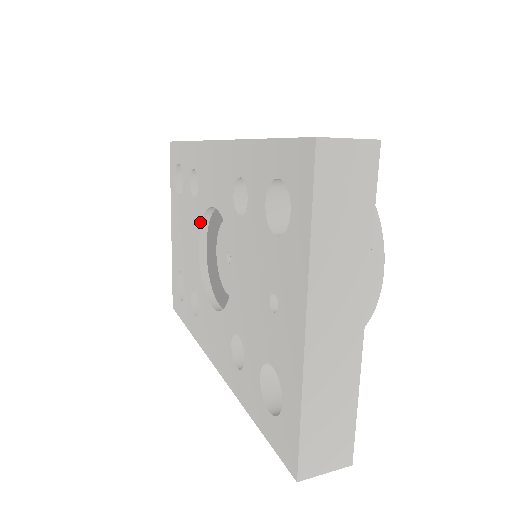
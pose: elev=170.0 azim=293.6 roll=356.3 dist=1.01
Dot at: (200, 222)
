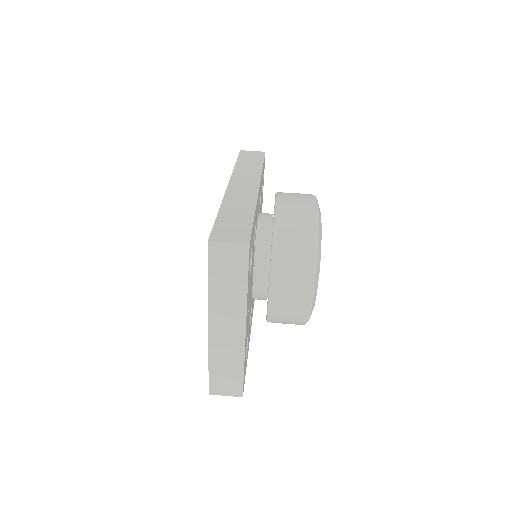
Dot at: occluded
